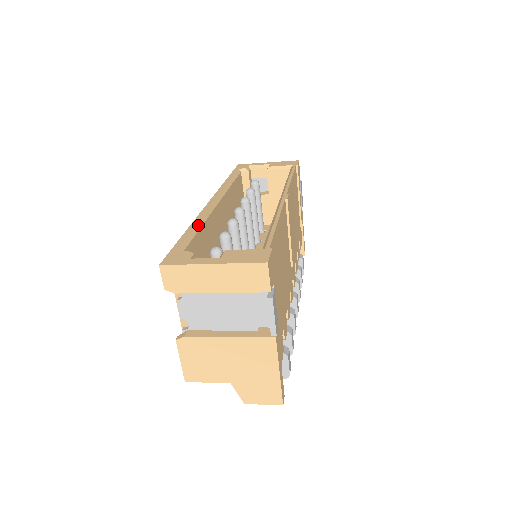
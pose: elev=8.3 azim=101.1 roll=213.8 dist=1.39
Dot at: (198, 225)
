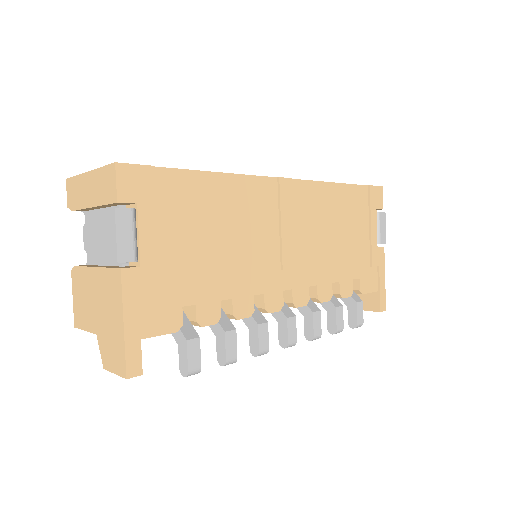
Dot at: occluded
